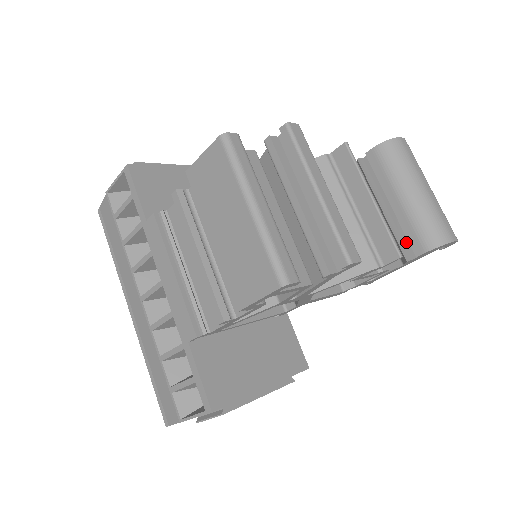
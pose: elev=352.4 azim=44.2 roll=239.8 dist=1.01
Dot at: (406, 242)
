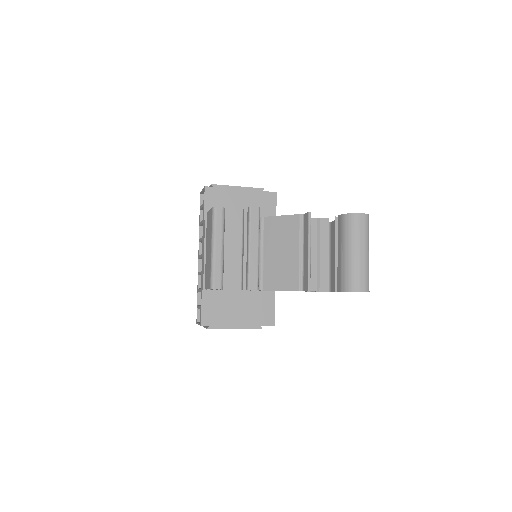
Dot at: occluded
